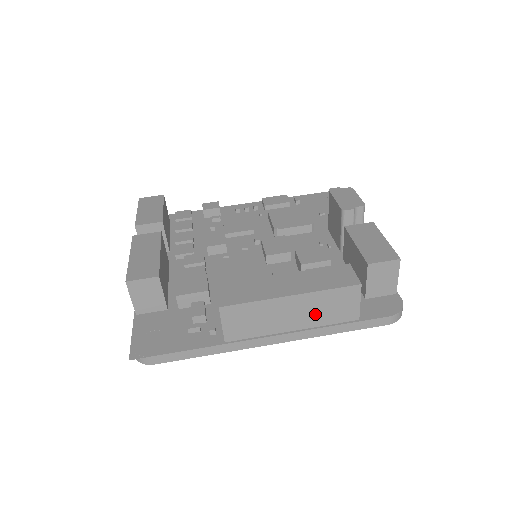
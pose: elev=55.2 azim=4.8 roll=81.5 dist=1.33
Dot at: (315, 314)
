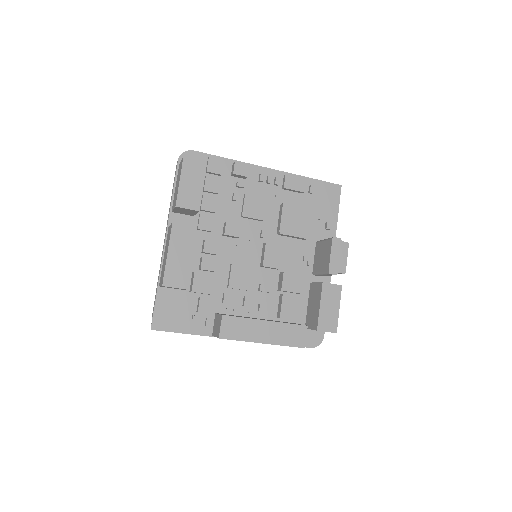
Dot at: occluded
